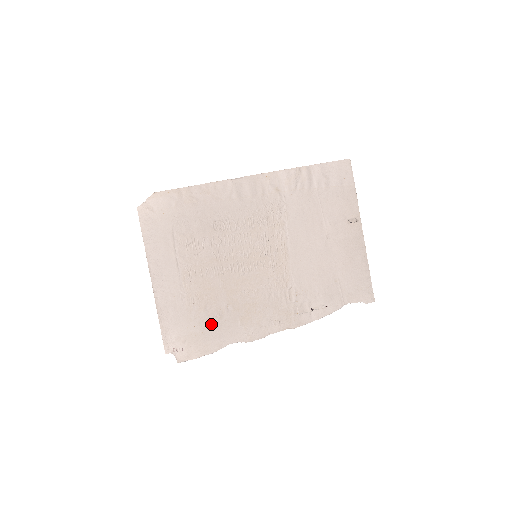
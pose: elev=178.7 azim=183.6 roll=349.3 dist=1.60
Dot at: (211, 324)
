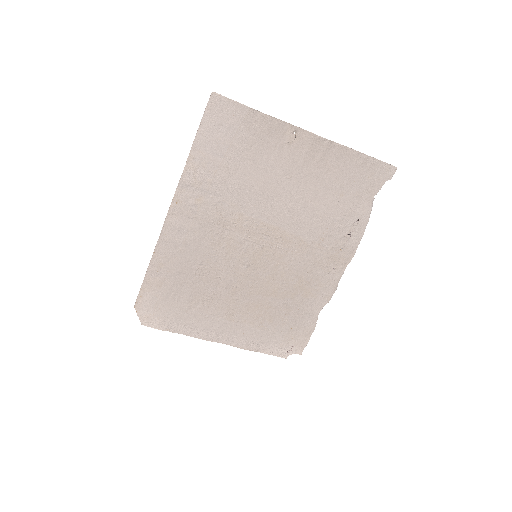
Dot at: (289, 320)
